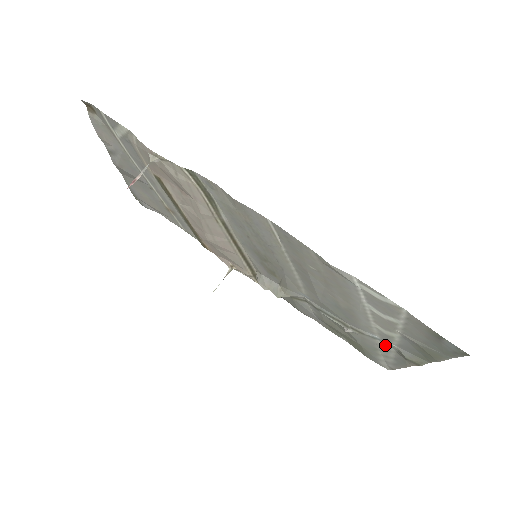
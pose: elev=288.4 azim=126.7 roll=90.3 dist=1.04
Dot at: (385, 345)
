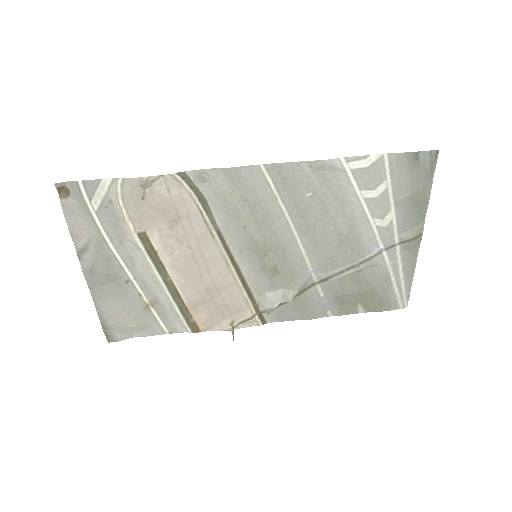
Dot at: (390, 252)
